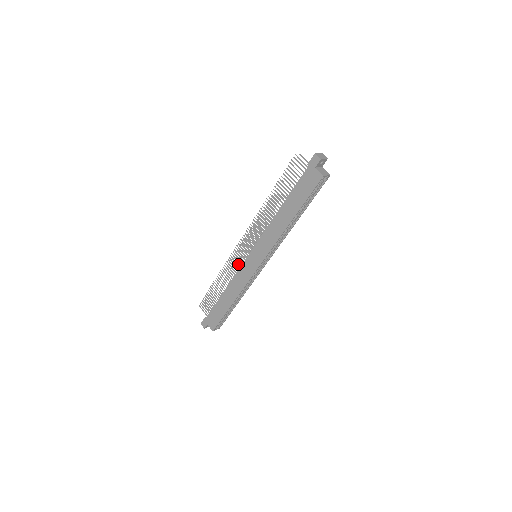
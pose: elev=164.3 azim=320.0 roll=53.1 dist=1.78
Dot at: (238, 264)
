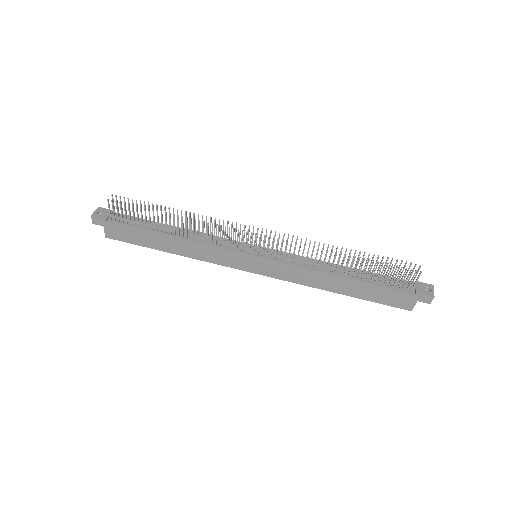
Dot at: occluded
